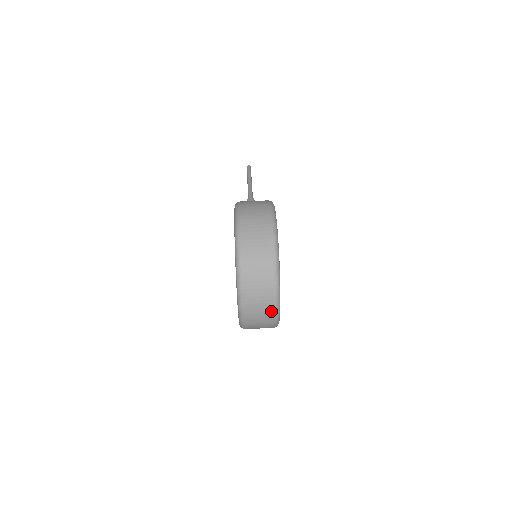
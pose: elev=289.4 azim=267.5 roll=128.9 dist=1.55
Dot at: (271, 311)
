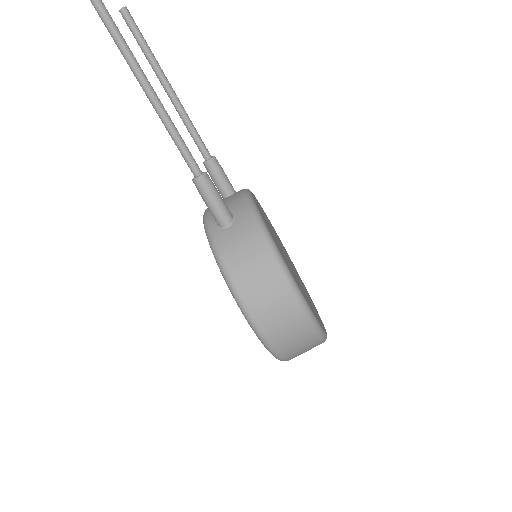
Dot at: occluded
